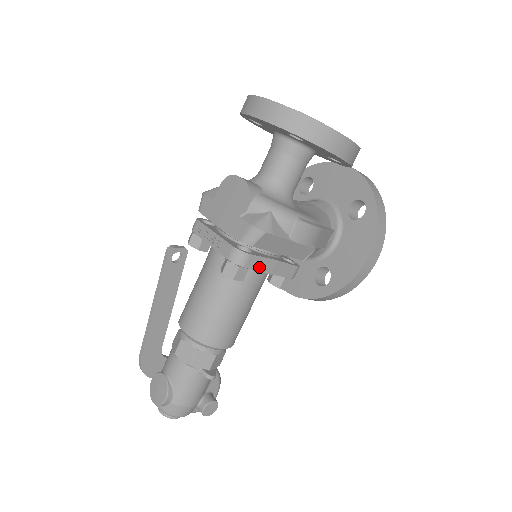
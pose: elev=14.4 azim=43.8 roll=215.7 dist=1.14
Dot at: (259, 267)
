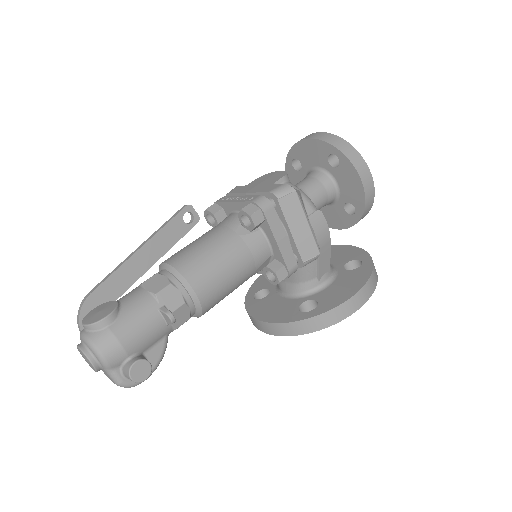
Dot at: (273, 226)
